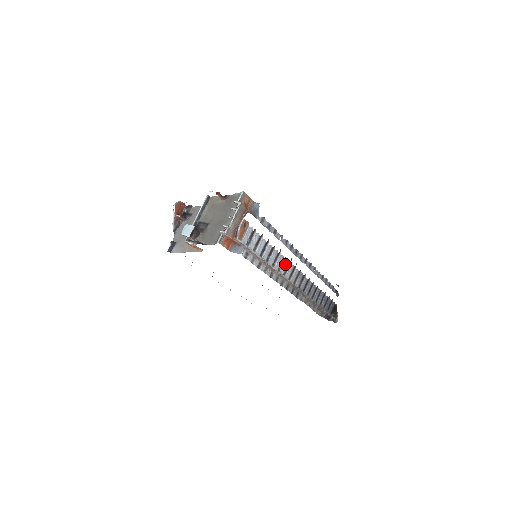
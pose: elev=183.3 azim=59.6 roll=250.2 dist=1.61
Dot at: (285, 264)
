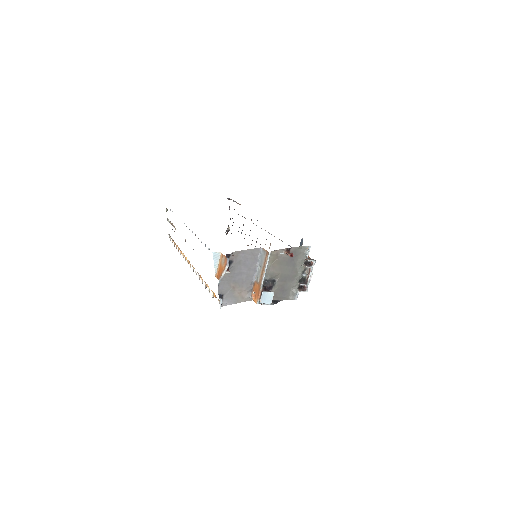
Dot at: occluded
